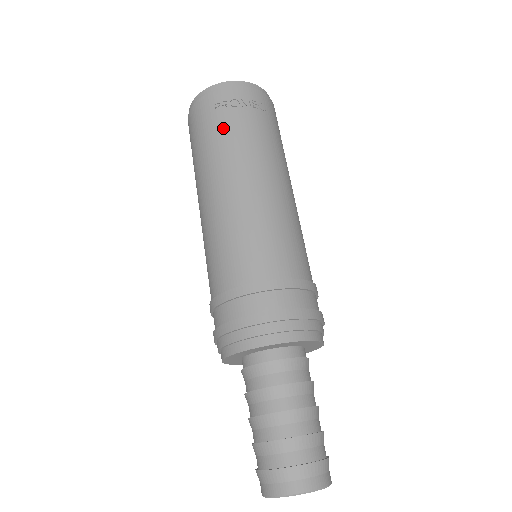
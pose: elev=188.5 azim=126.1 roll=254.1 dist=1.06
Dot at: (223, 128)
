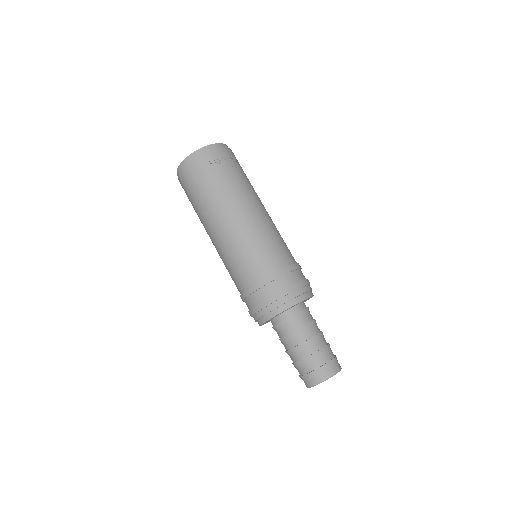
Dot at: (221, 178)
